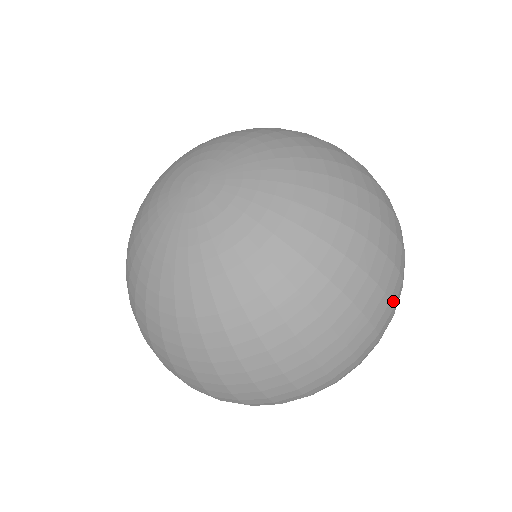
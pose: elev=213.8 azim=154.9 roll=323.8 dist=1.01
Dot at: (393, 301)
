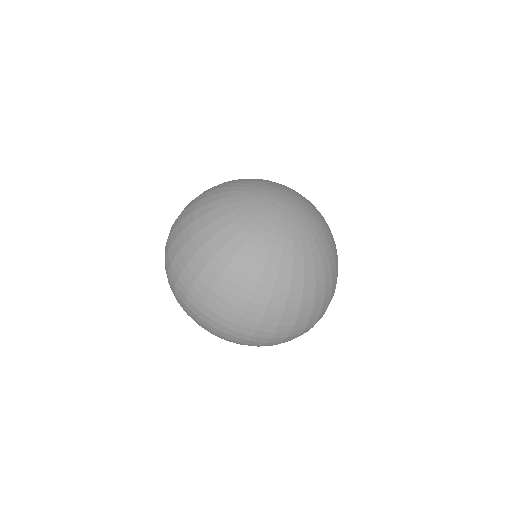
Dot at: occluded
